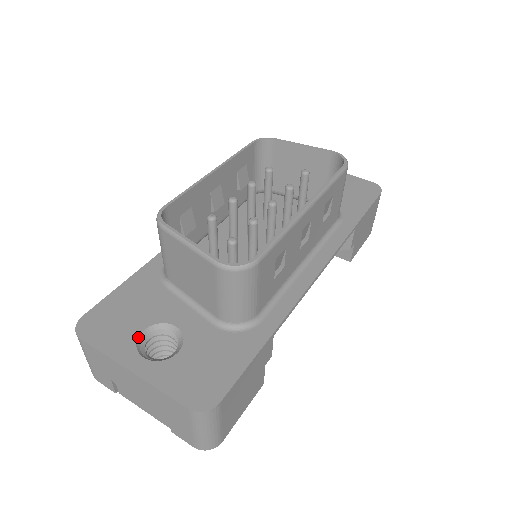
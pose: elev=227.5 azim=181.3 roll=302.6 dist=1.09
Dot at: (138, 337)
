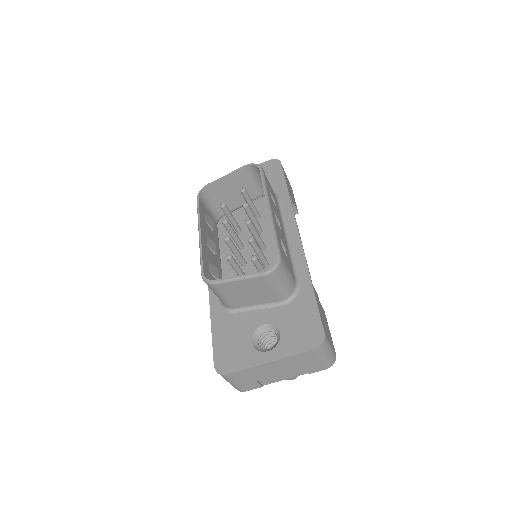
Dot at: (253, 346)
